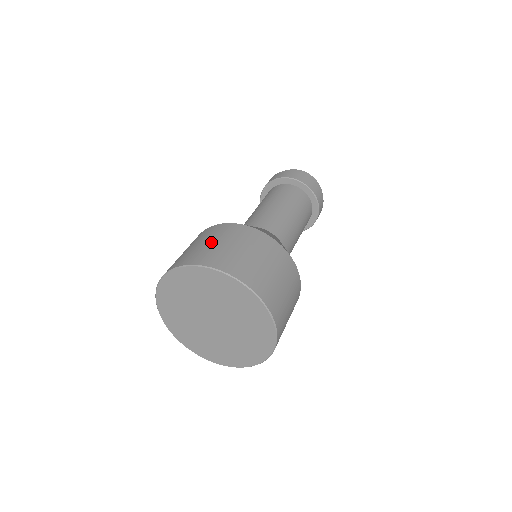
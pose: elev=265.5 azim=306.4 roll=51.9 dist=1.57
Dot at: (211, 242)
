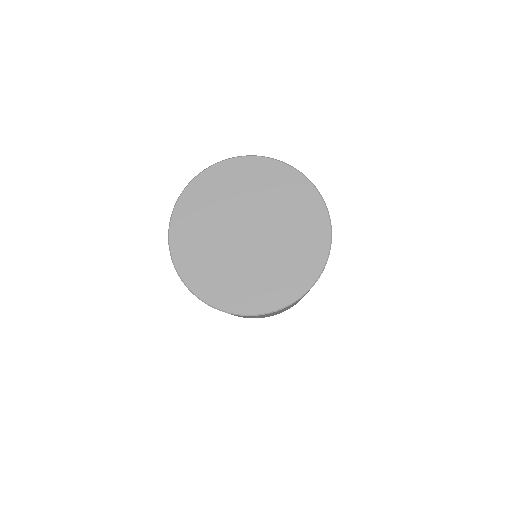
Dot at: occluded
